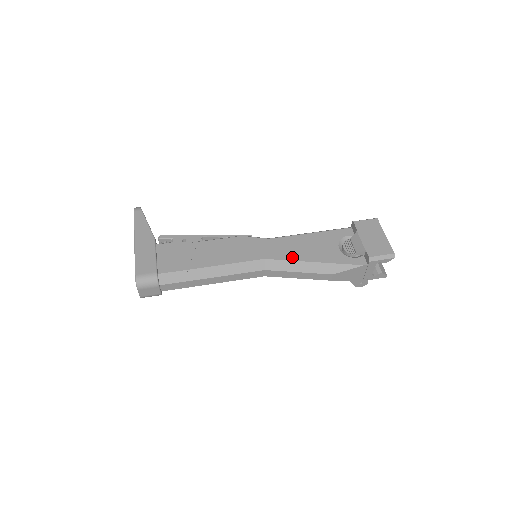
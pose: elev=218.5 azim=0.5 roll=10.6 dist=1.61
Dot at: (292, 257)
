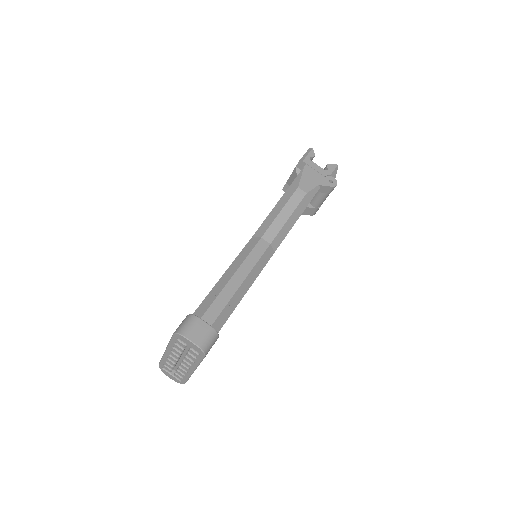
Dot at: (267, 217)
